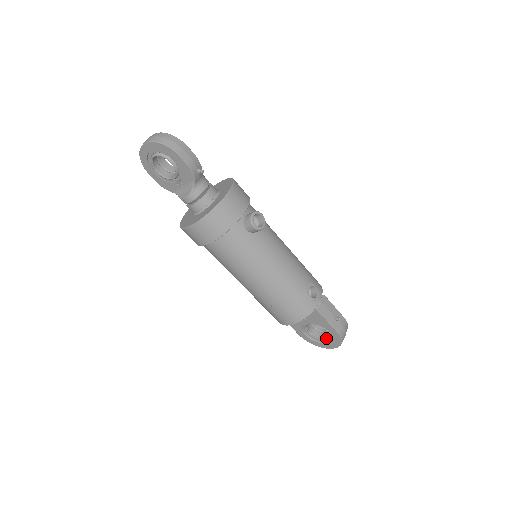
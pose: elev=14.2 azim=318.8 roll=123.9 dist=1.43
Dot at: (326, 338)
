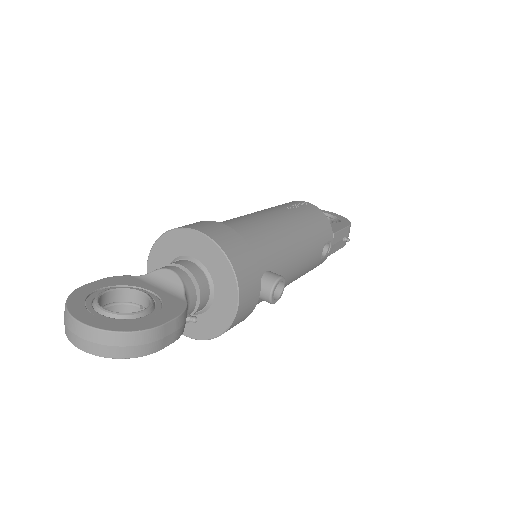
Dot at: occluded
